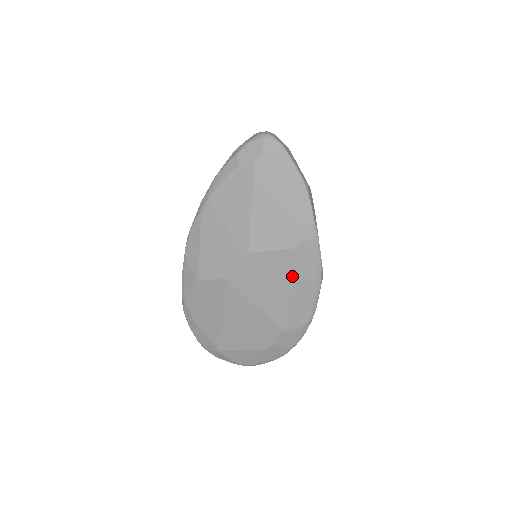
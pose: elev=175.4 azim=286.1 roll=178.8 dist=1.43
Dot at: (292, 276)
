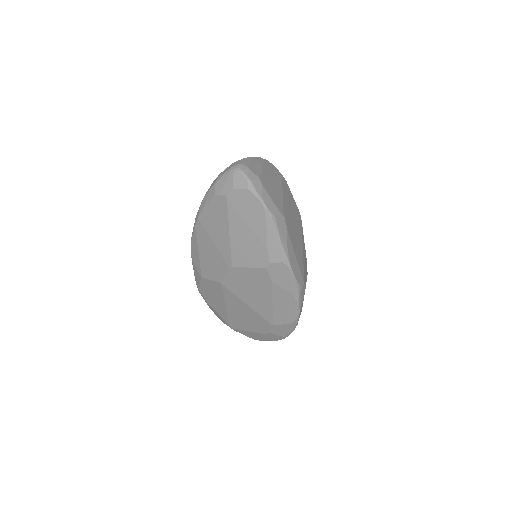
Dot at: (271, 288)
